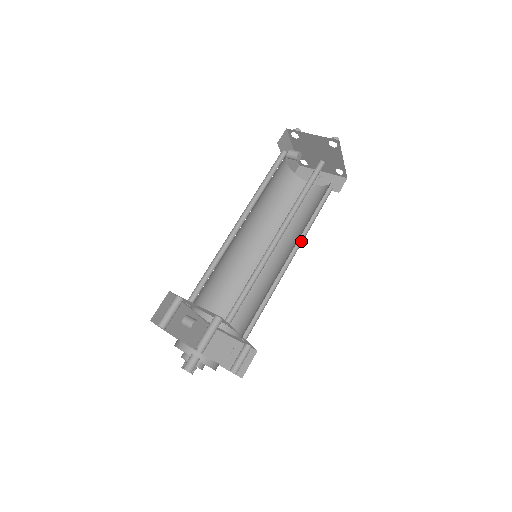
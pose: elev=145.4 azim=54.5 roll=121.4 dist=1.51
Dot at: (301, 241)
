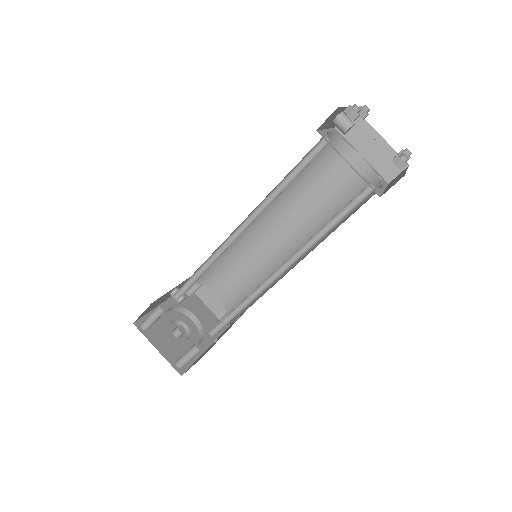
Dot at: occluded
